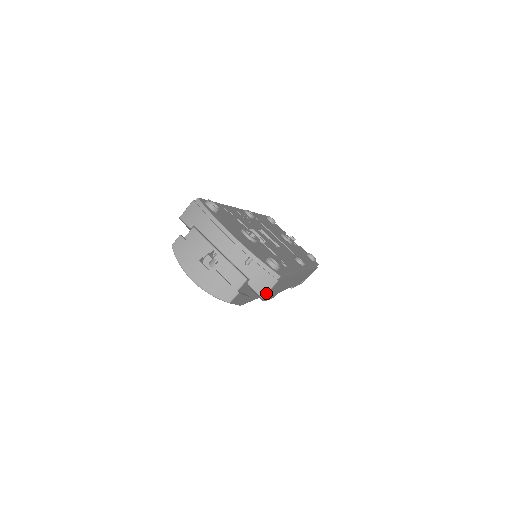
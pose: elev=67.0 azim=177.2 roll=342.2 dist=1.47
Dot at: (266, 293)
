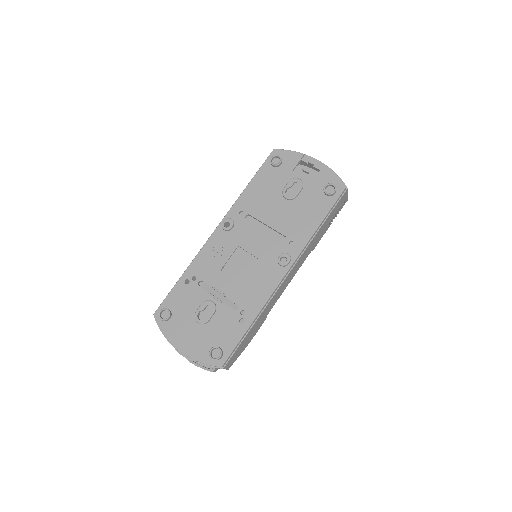
Dot at: (227, 369)
